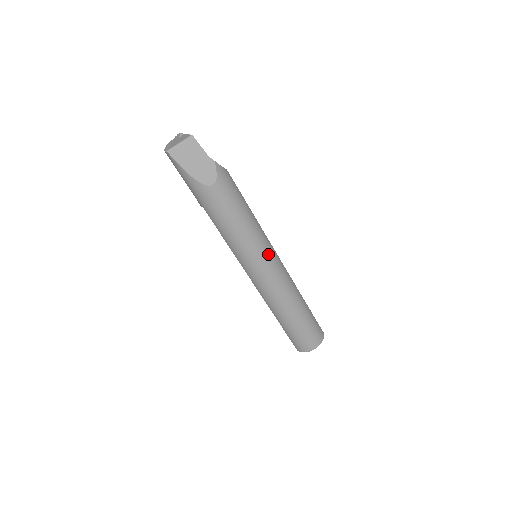
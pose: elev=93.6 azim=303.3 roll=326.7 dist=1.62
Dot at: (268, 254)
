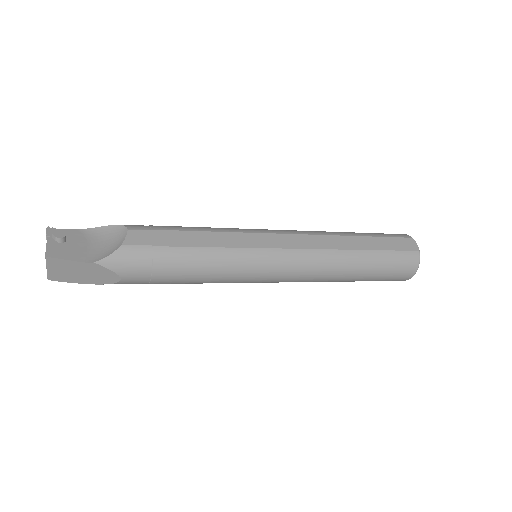
Dot at: (260, 267)
